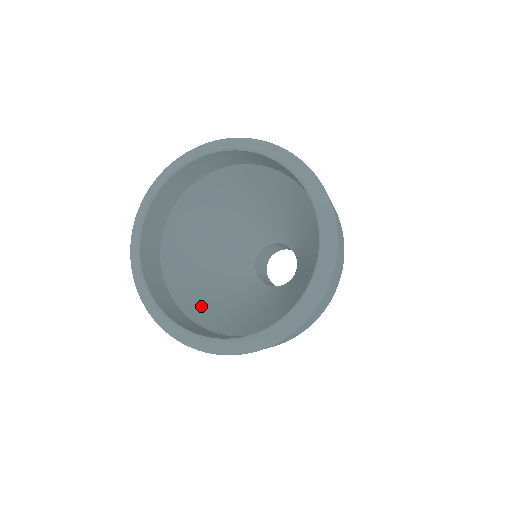
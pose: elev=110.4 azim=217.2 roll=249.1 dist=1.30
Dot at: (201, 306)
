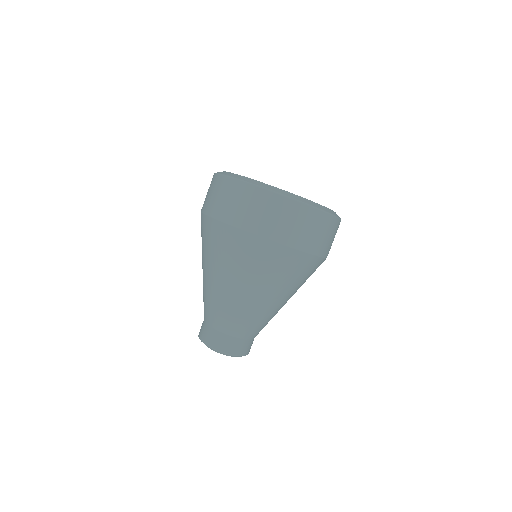
Dot at: occluded
